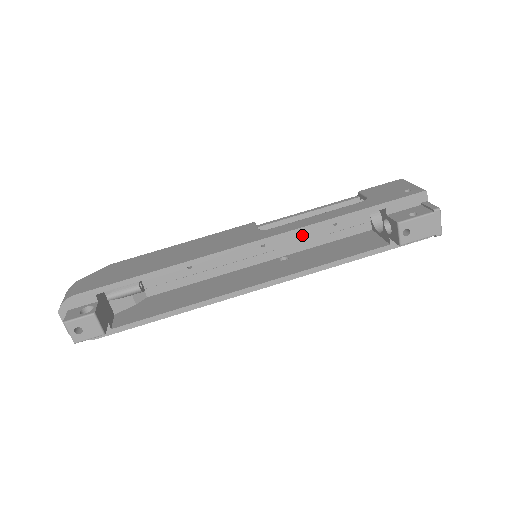
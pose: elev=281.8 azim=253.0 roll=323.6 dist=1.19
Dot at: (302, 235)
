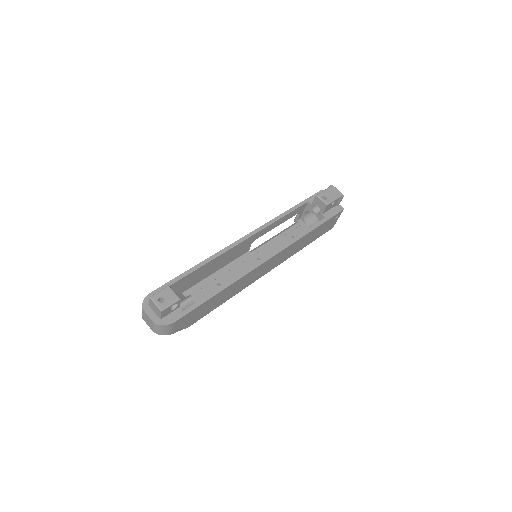
Dot at: (278, 247)
